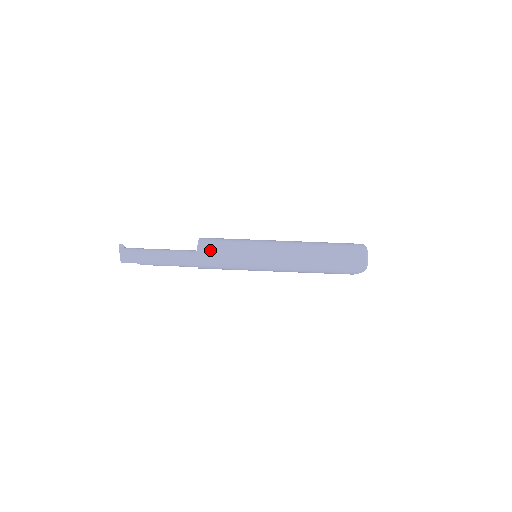
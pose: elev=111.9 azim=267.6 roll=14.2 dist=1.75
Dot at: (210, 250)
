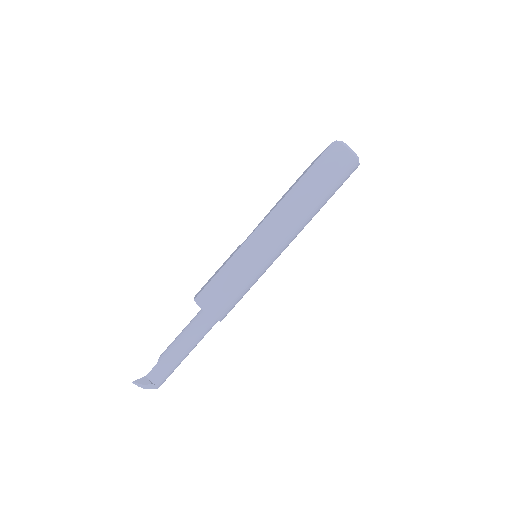
Dot at: (230, 310)
